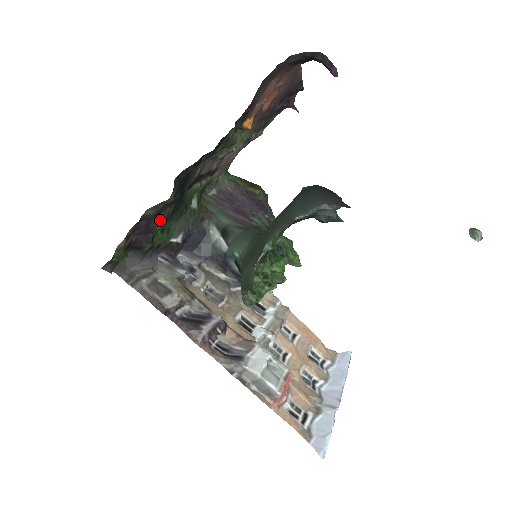
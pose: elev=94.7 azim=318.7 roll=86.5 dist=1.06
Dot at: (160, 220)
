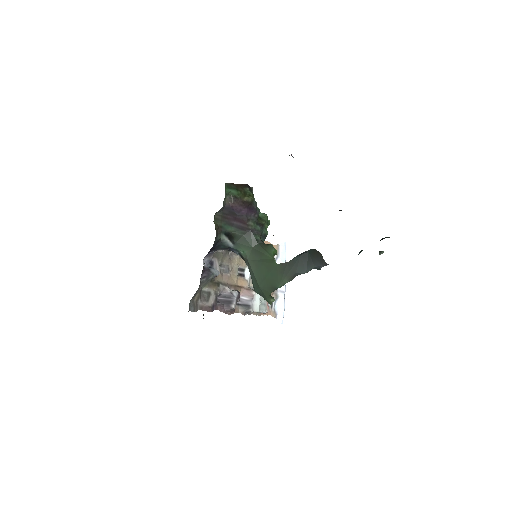
Dot at: occluded
